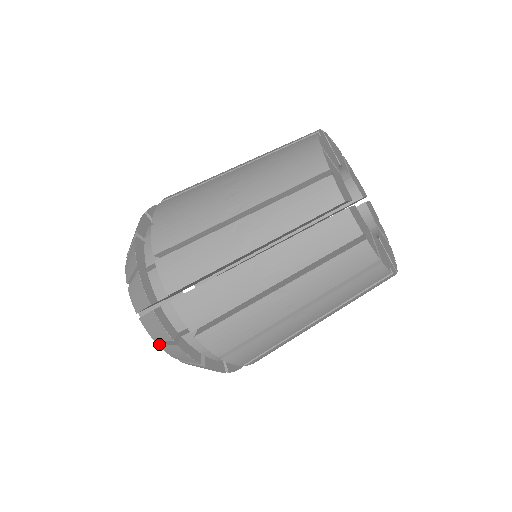
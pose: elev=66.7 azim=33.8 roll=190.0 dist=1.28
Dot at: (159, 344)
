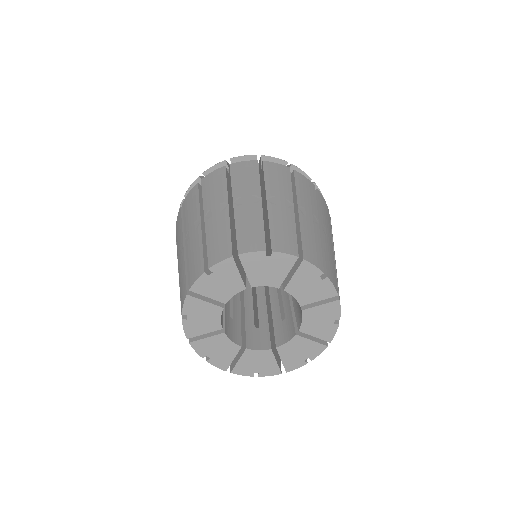
Dot at: occluded
